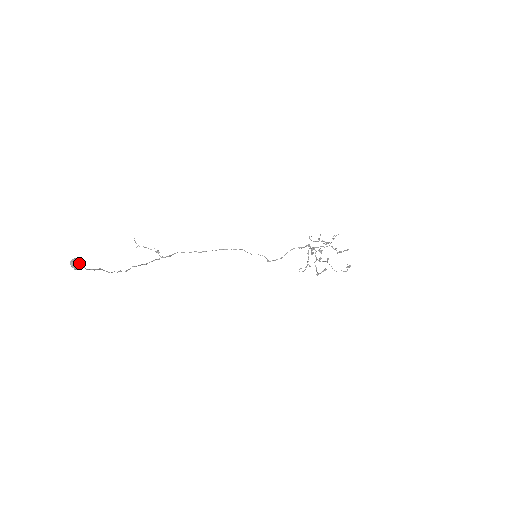
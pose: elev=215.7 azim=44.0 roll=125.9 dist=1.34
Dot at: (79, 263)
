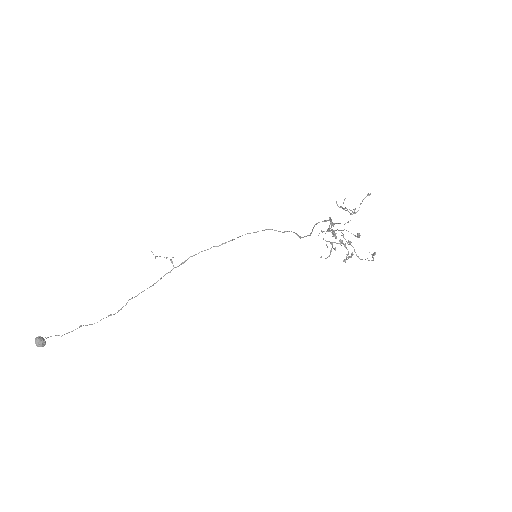
Dot at: (40, 342)
